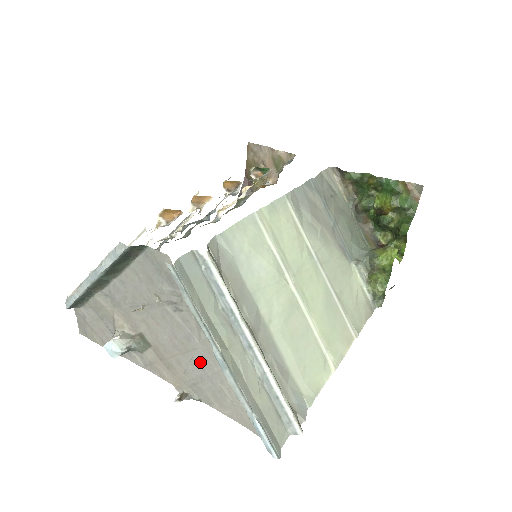
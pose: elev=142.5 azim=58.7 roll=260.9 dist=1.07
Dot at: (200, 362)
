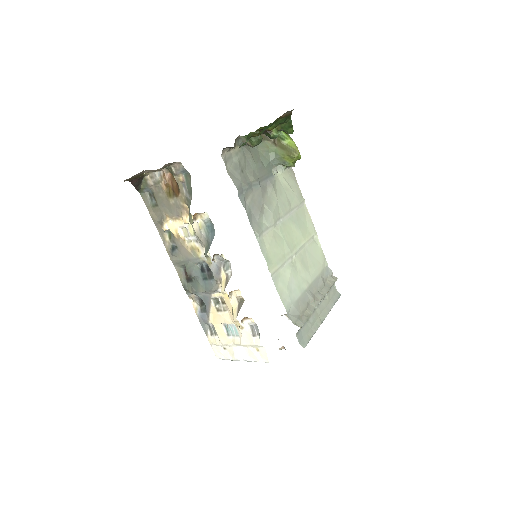
Dot at: occluded
